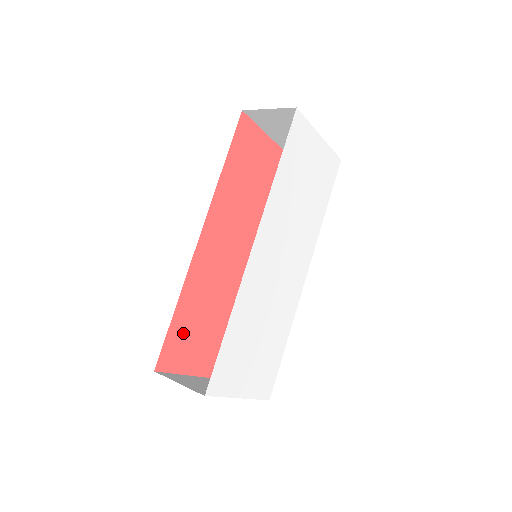
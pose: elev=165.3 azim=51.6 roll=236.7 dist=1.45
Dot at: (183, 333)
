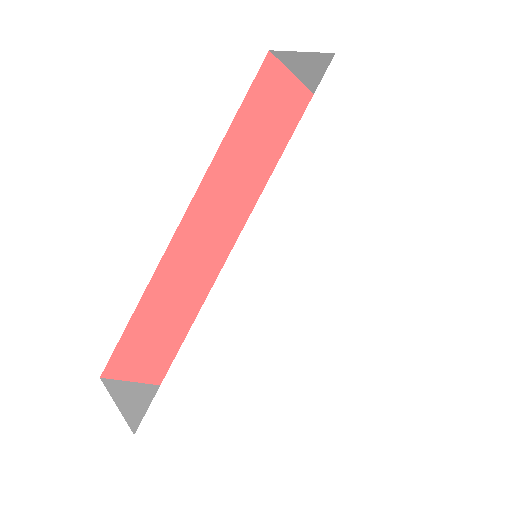
Dot at: (147, 336)
